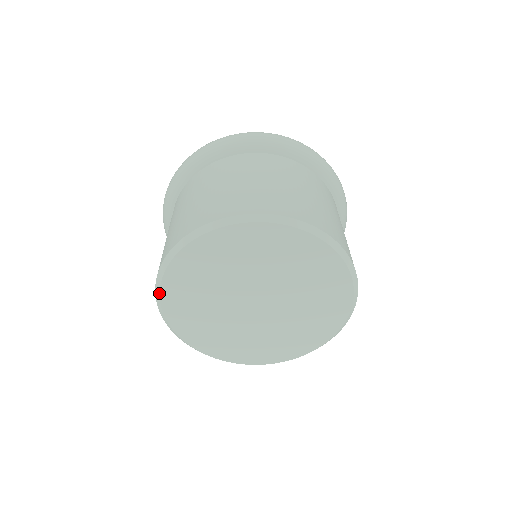
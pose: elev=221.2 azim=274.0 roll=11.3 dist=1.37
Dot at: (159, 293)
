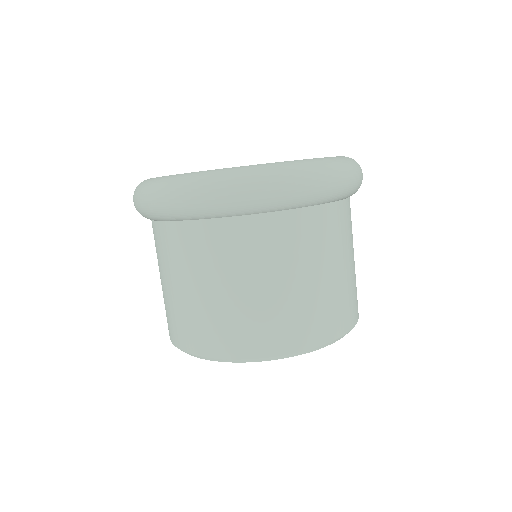
Dot at: occluded
